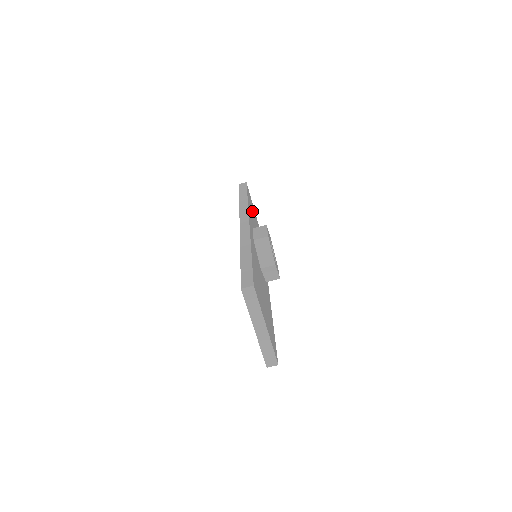
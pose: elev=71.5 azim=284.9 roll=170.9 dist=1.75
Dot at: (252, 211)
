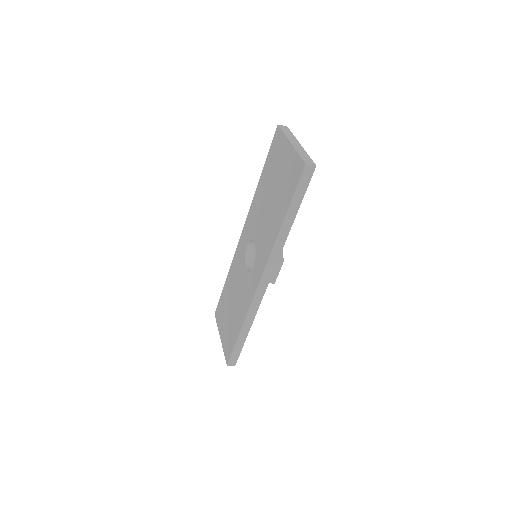
Dot at: occluded
